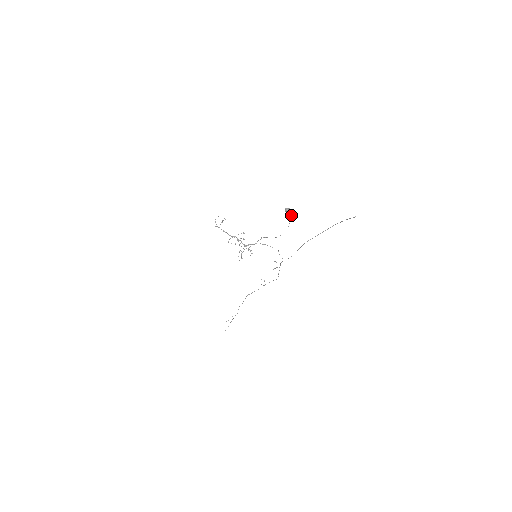
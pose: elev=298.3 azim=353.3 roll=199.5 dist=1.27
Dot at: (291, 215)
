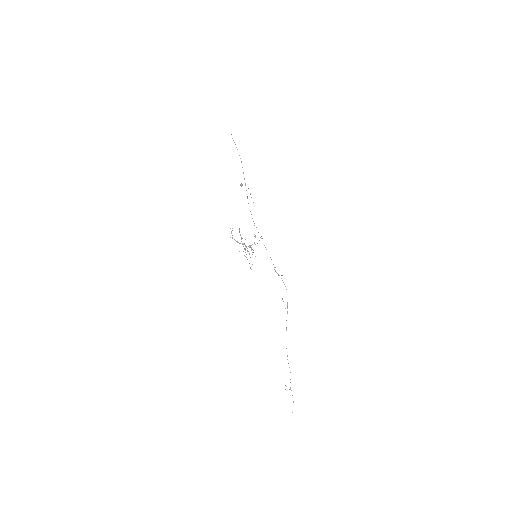
Dot at: (250, 193)
